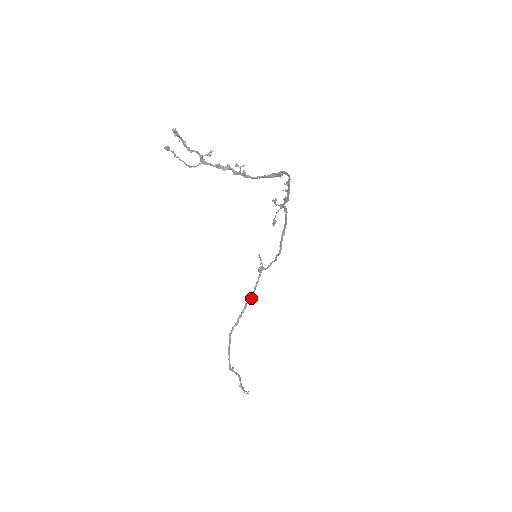
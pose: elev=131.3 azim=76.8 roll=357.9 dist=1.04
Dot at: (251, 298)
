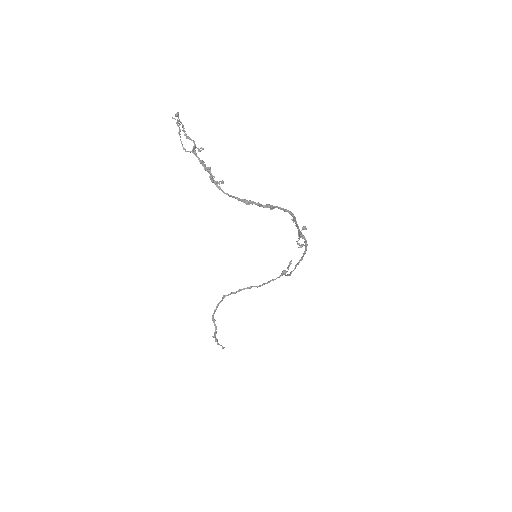
Dot at: (260, 286)
